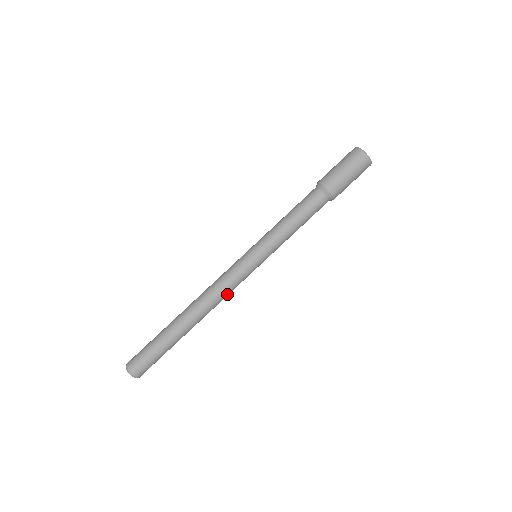
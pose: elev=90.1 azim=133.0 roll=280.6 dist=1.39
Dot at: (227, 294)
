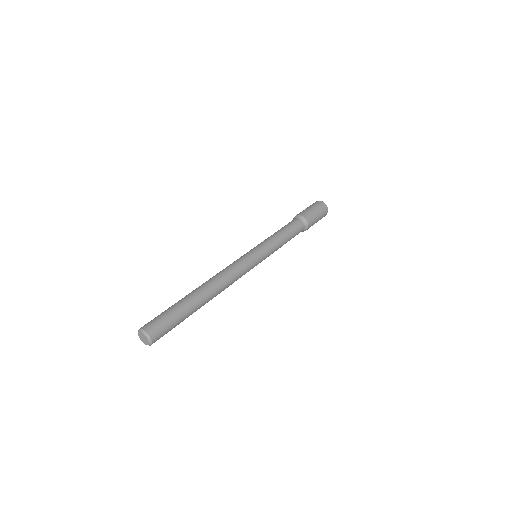
Dot at: (231, 269)
